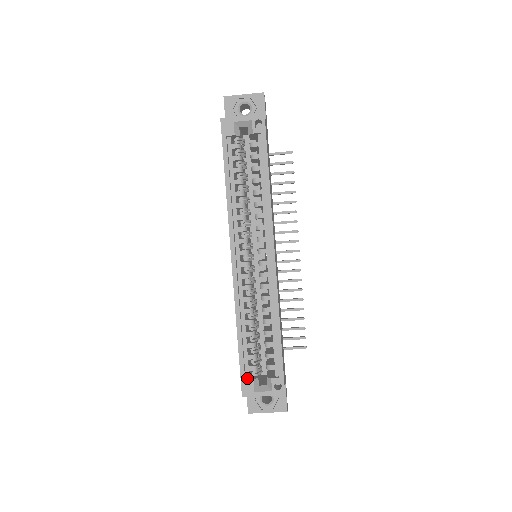
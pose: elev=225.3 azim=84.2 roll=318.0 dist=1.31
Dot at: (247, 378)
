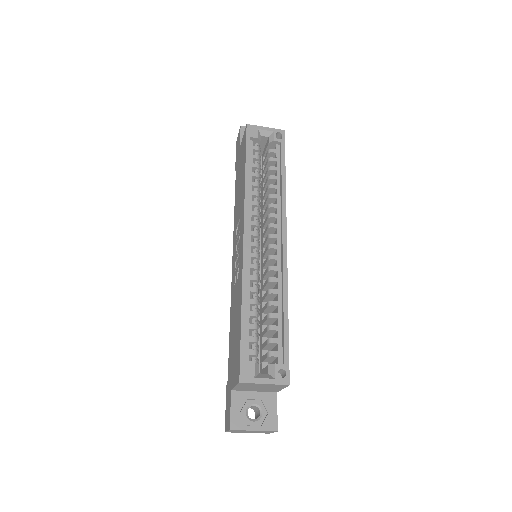
Dot at: (246, 362)
